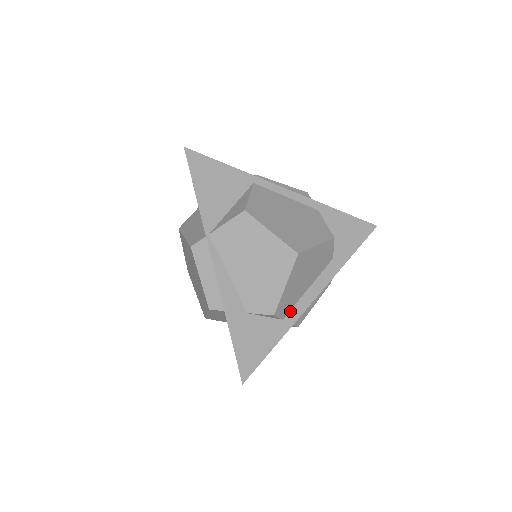
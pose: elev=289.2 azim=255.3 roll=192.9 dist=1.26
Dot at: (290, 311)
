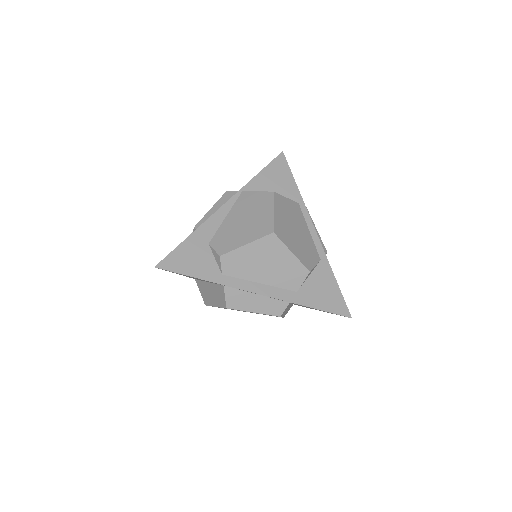
Dot at: (232, 277)
